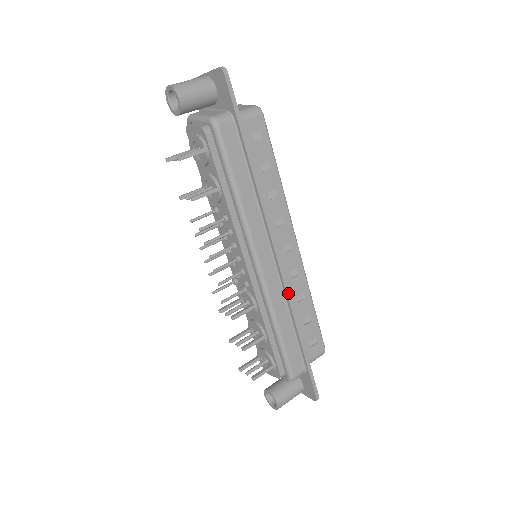
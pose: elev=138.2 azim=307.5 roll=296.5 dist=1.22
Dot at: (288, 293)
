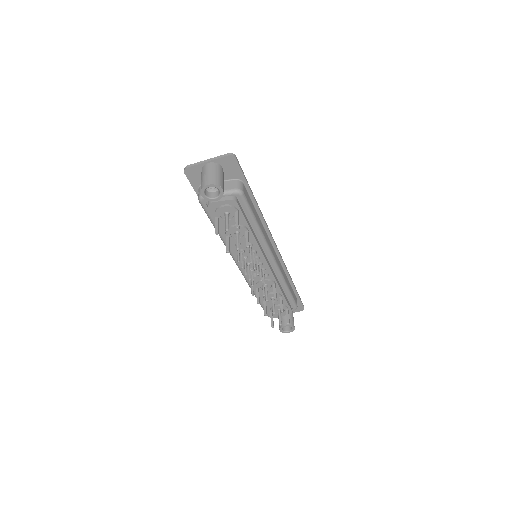
Dot at: (284, 263)
